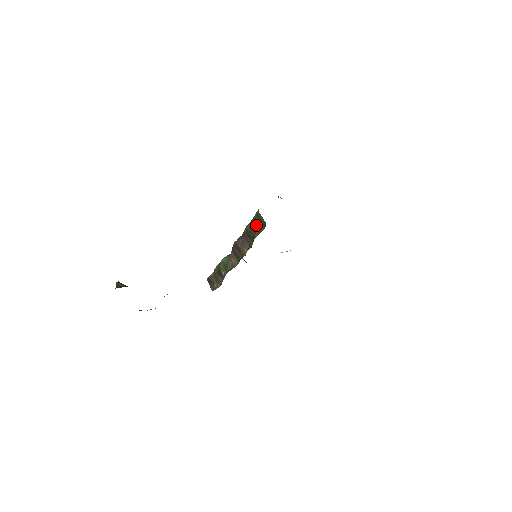
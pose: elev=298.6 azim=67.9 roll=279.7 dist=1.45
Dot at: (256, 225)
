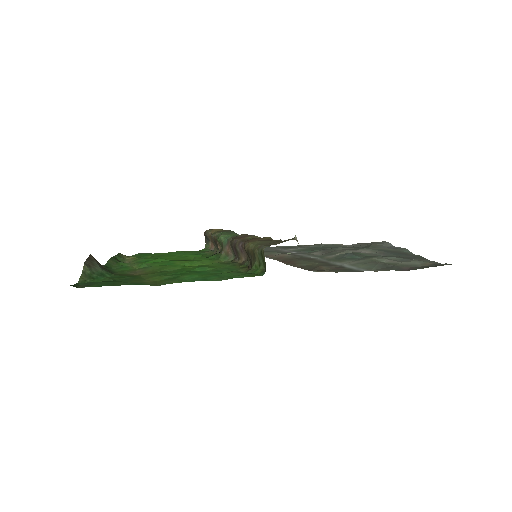
Dot at: (257, 258)
